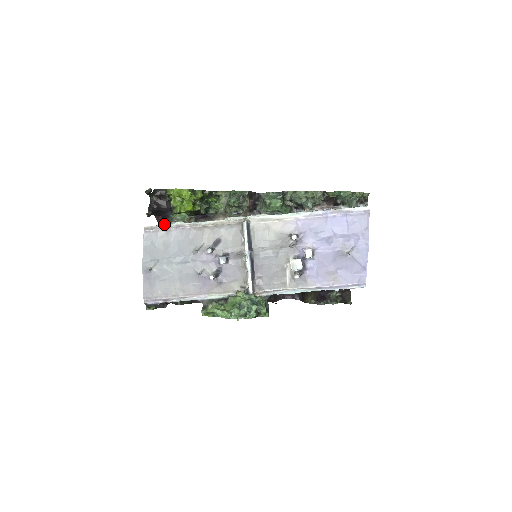
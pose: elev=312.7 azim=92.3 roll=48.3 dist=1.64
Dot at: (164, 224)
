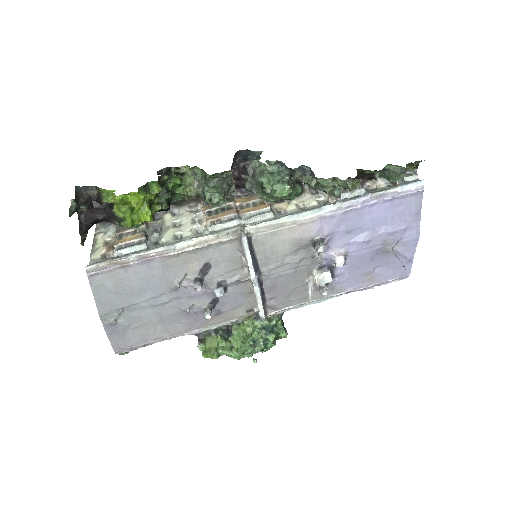
Dot at: (114, 253)
